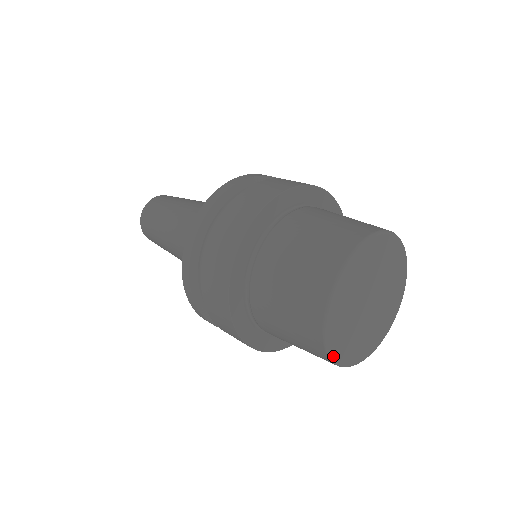
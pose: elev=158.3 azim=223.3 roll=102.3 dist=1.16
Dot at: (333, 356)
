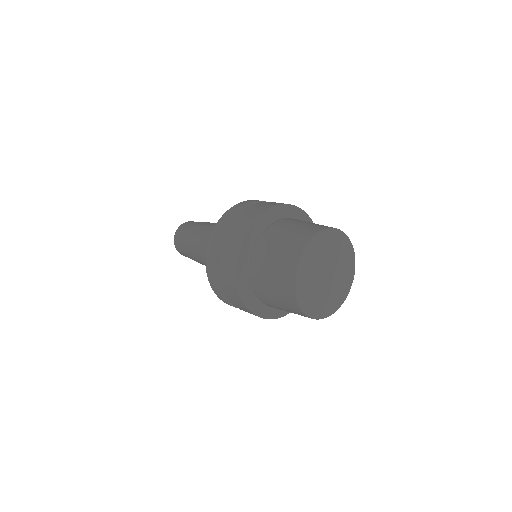
Dot at: (325, 317)
